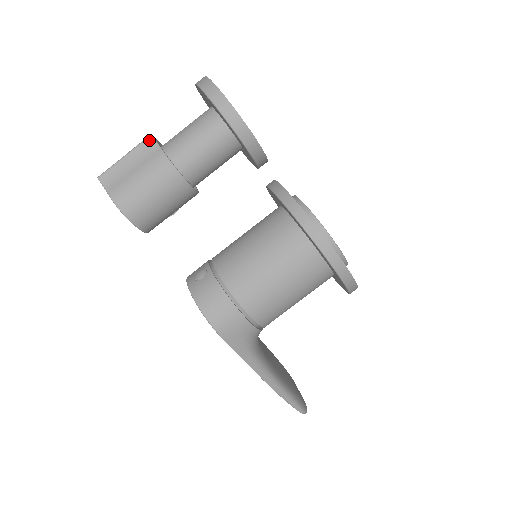
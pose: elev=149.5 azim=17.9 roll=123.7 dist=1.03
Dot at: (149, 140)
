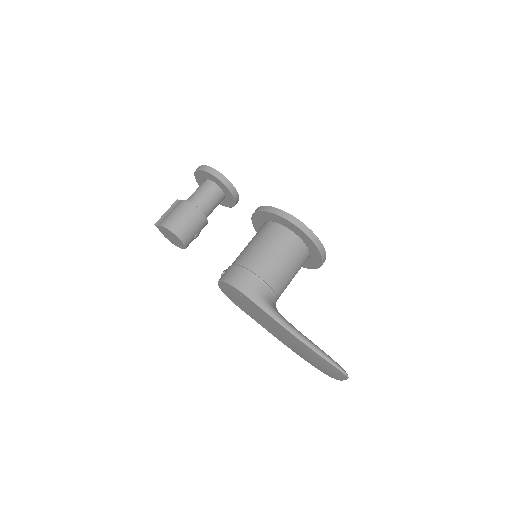
Dot at: (176, 201)
